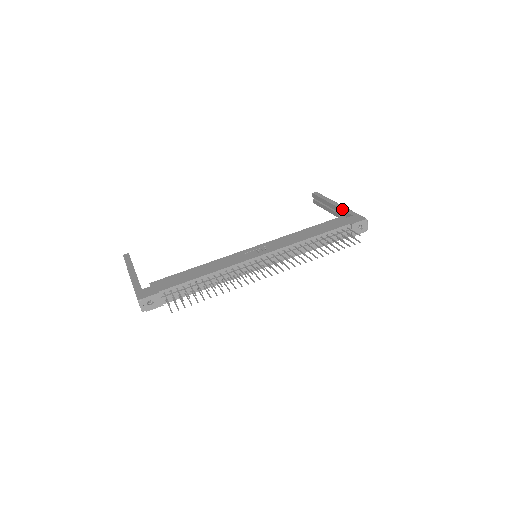
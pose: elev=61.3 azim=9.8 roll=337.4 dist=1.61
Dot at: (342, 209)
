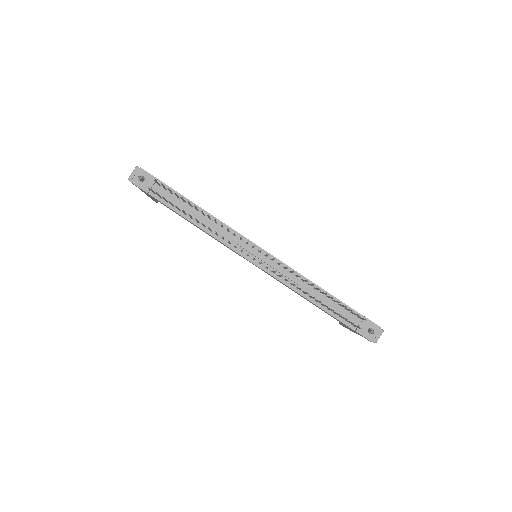
Dot at: occluded
